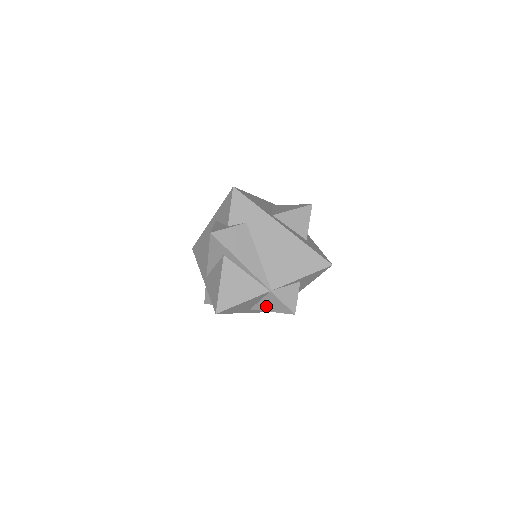
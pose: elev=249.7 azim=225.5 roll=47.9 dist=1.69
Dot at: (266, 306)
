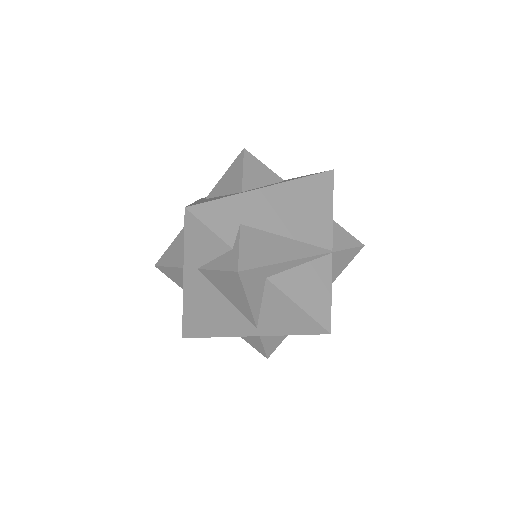
Dot at: (333, 274)
